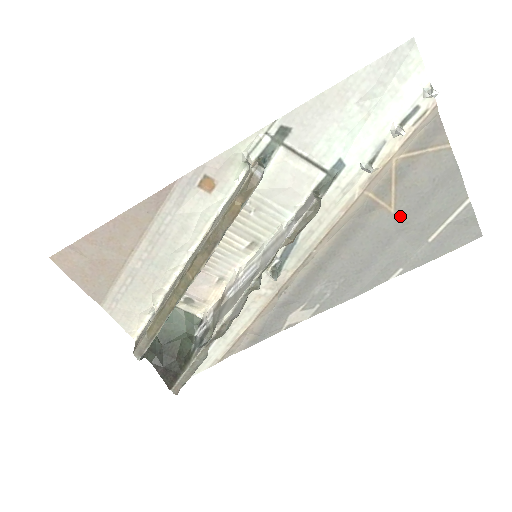
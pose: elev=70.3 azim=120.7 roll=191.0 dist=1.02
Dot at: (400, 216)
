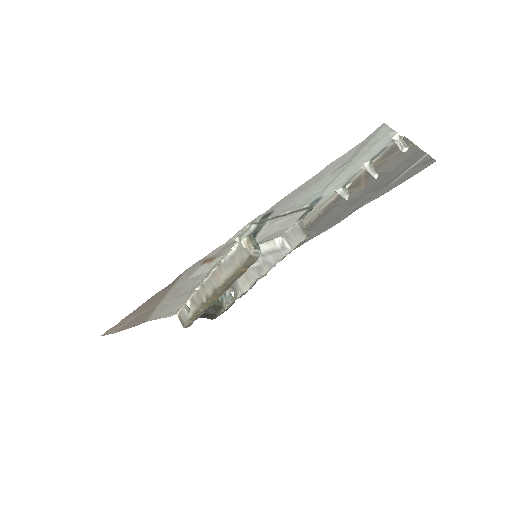
Dot at: (369, 187)
